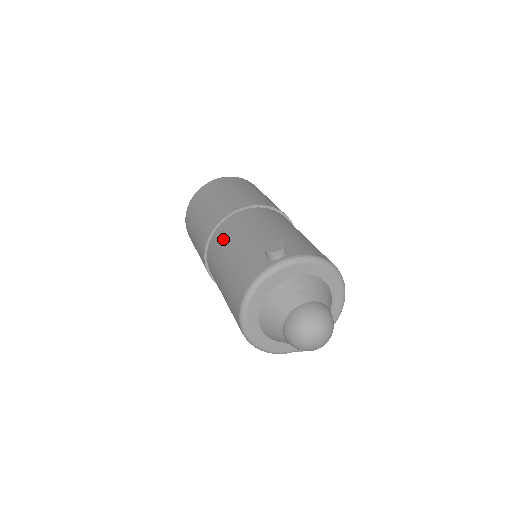
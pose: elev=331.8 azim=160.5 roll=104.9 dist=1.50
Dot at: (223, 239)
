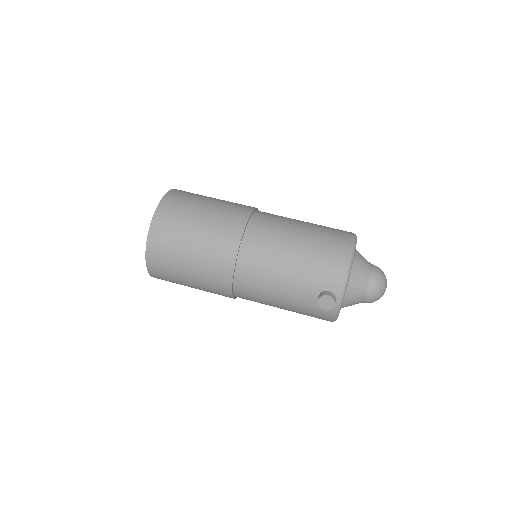
Dot at: (255, 299)
